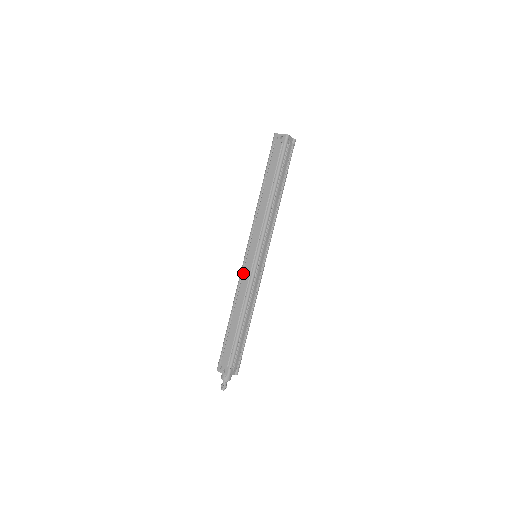
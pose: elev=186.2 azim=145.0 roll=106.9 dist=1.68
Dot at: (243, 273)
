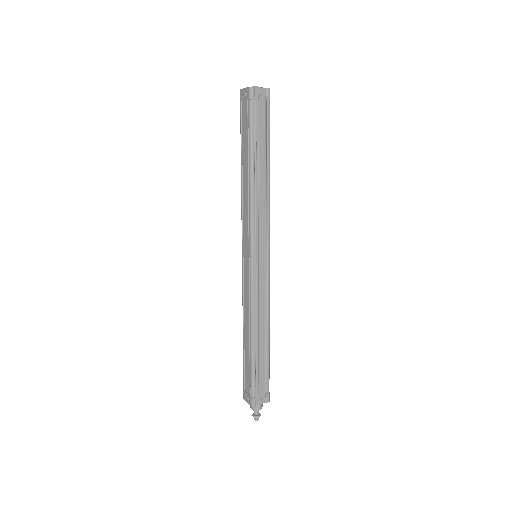
Dot at: (243, 280)
